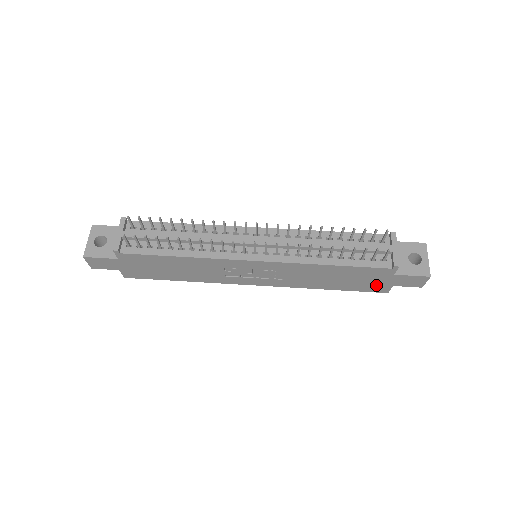
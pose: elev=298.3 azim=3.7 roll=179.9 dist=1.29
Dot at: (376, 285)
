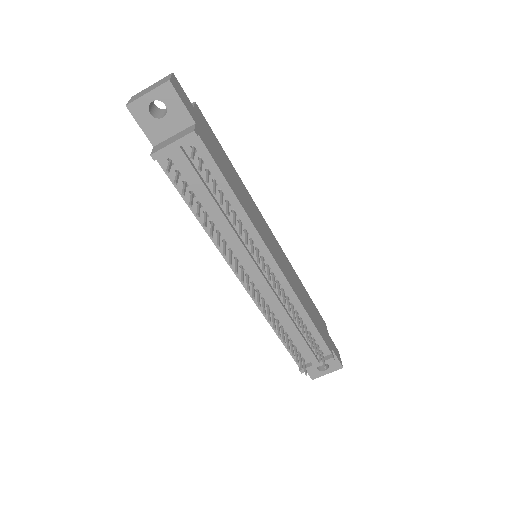
Dot at: occluded
